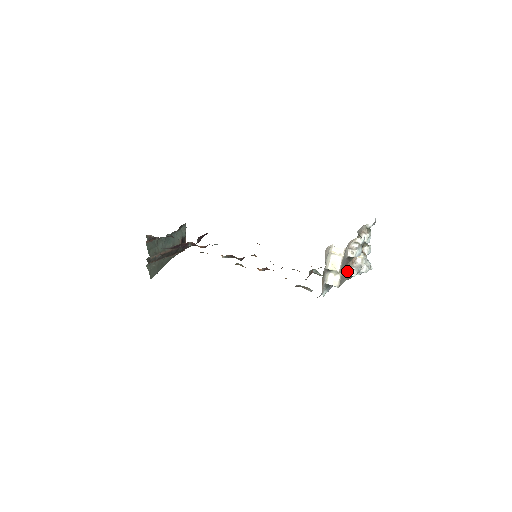
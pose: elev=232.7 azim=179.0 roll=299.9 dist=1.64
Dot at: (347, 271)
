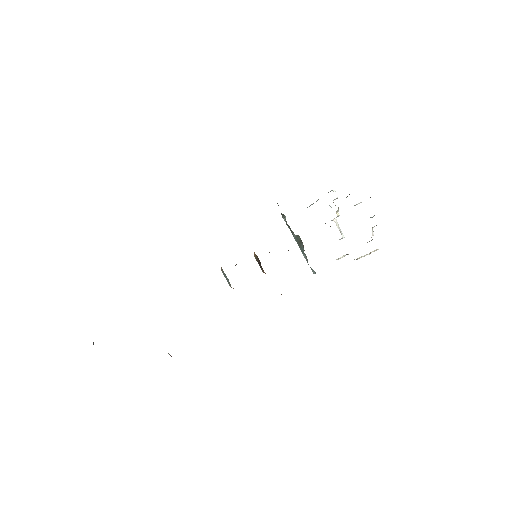
Dot at: occluded
